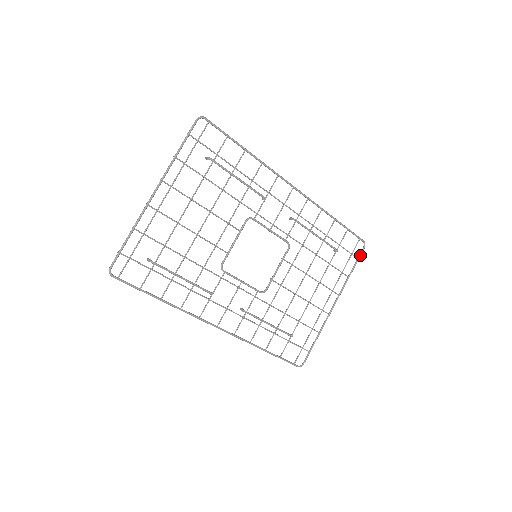
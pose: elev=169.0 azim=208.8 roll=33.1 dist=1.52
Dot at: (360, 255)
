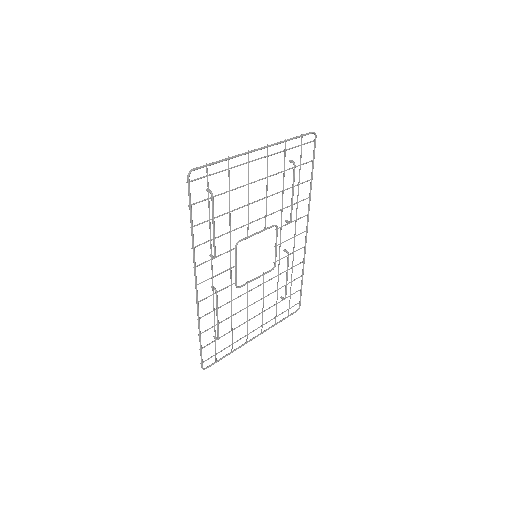
Dot at: (292, 314)
